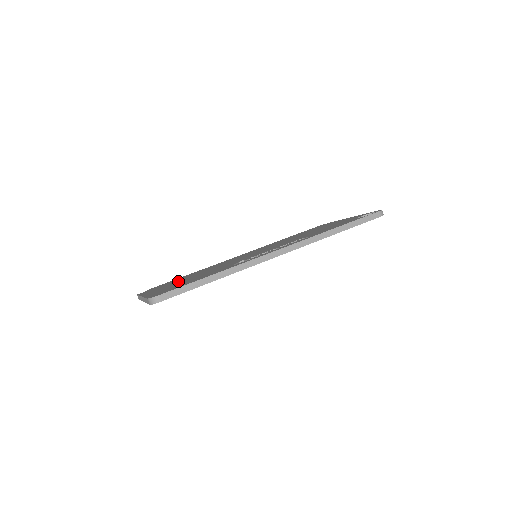
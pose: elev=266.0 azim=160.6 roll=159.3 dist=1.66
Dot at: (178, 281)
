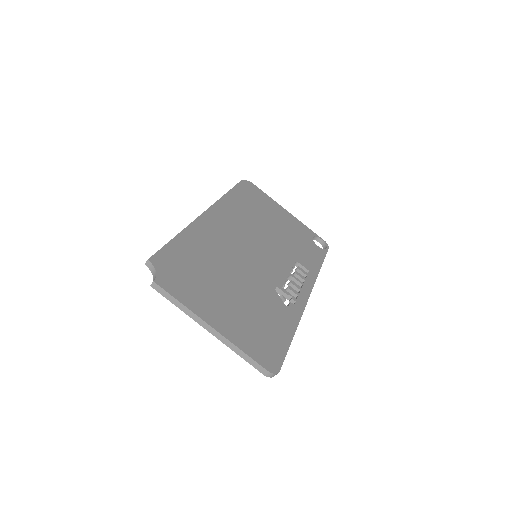
Dot at: (216, 287)
